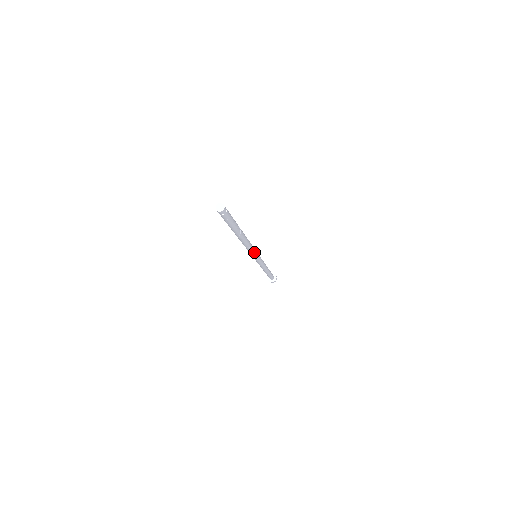
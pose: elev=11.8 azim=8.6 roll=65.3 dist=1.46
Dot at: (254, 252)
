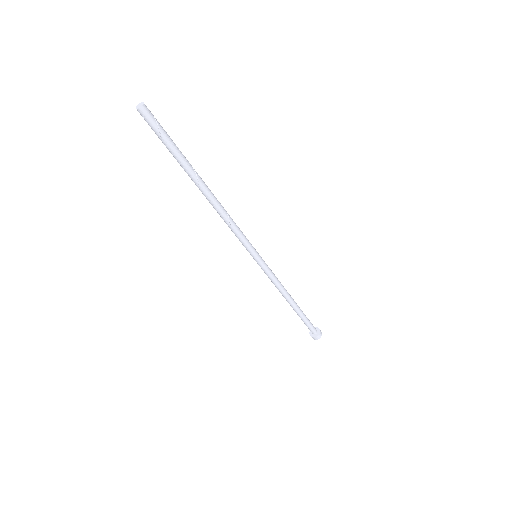
Dot at: (244, 238)
